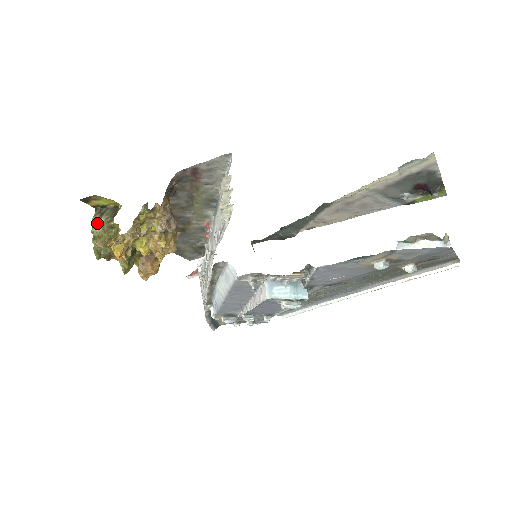
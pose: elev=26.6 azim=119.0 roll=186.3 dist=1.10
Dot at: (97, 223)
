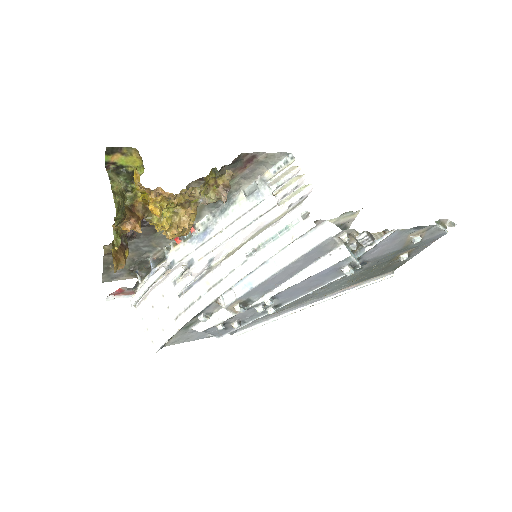
Dot at: (116, 179)
